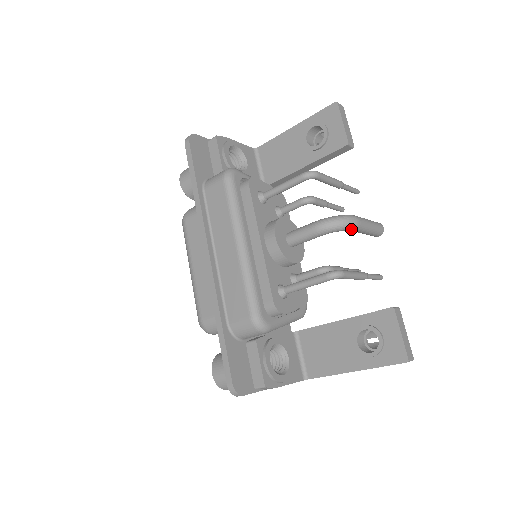
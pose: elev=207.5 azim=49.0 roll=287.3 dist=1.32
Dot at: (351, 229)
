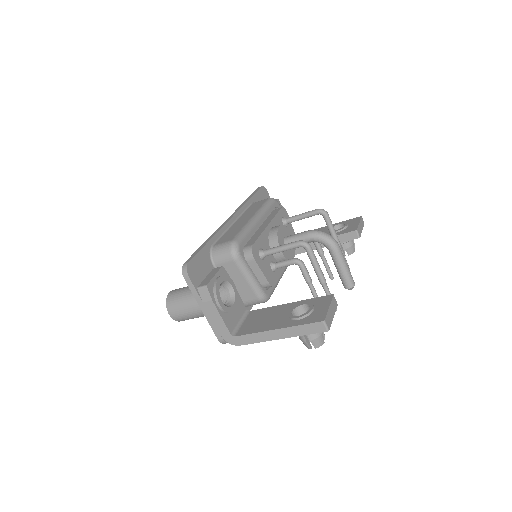
Dot at: (331, 246)
